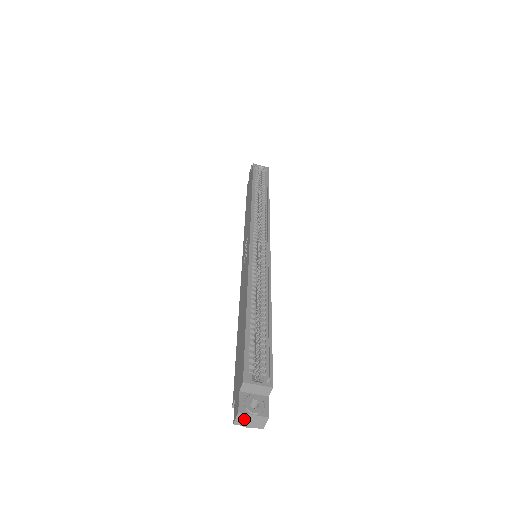
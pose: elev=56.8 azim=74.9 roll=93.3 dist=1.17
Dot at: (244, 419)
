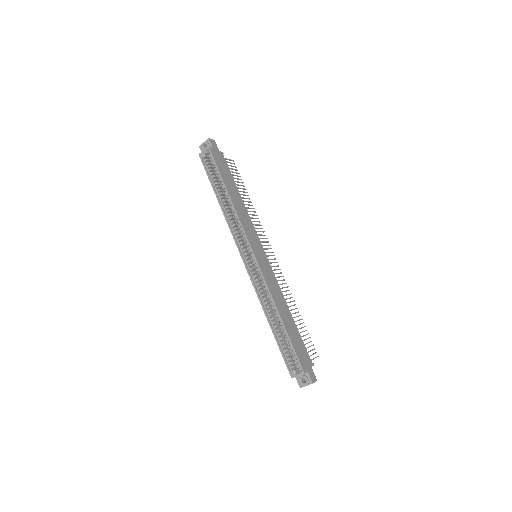
Dot at: occluded
